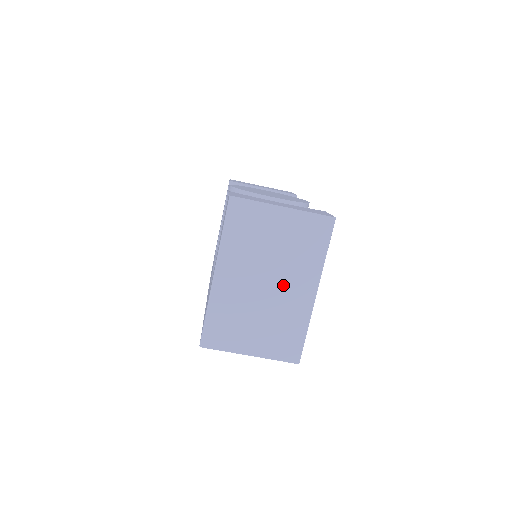
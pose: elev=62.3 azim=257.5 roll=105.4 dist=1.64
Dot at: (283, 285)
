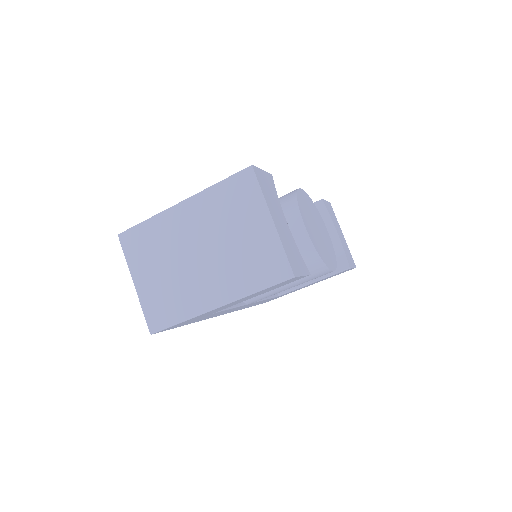
Dot at: (206, 270)
